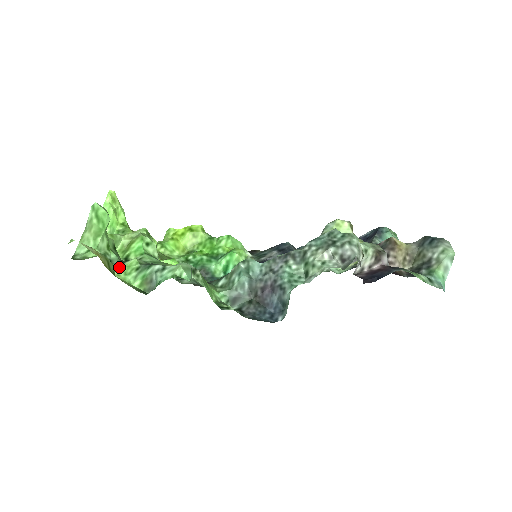
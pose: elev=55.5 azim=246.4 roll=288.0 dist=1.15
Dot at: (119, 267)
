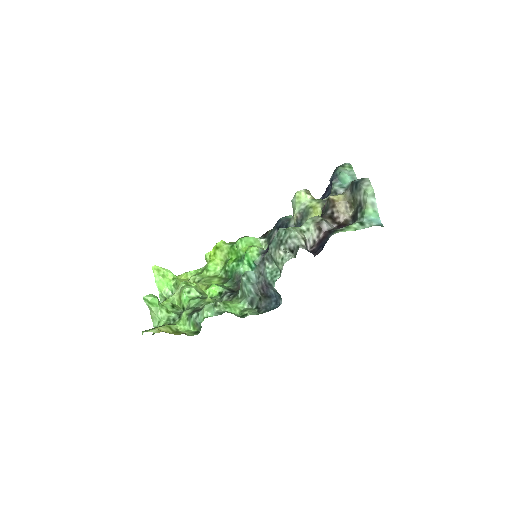
Dot at: (179, 322)
